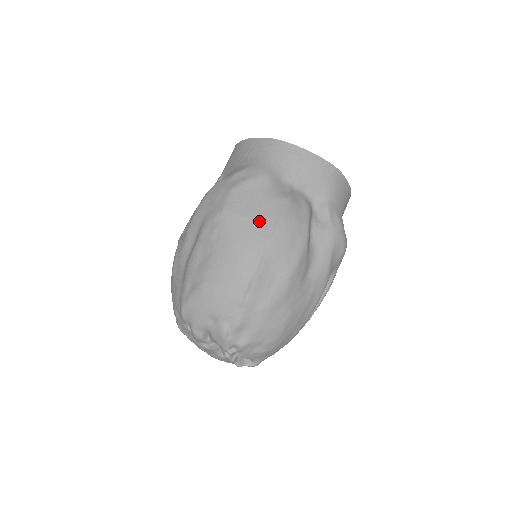
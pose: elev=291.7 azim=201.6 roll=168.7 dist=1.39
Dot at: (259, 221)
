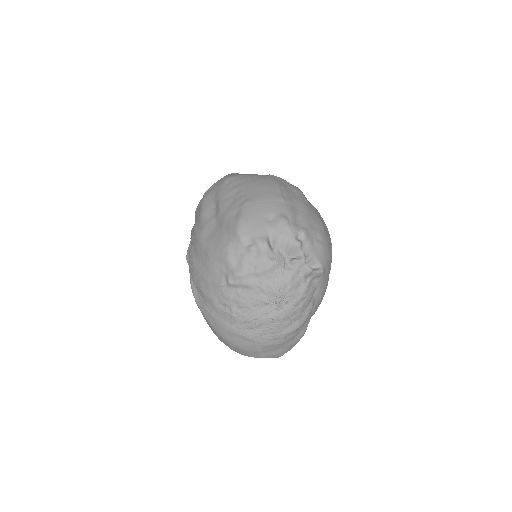
Dot at: occluded
